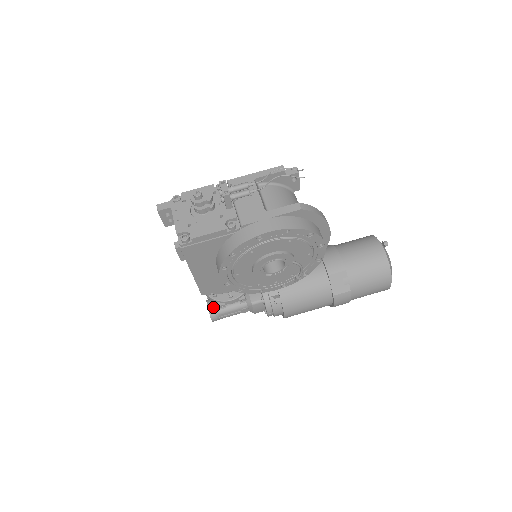
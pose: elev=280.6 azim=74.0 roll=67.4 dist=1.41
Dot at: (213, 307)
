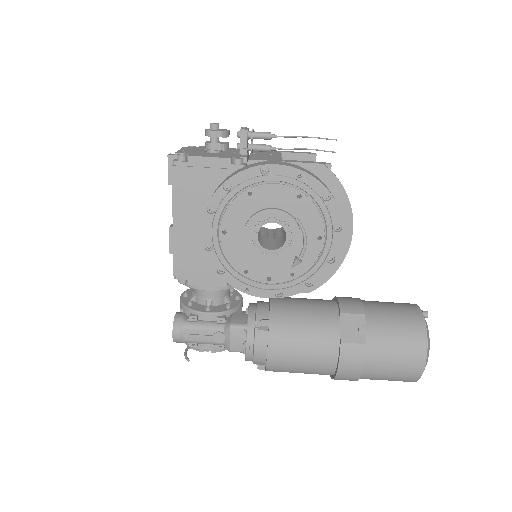
Dot at: (182, 316)
